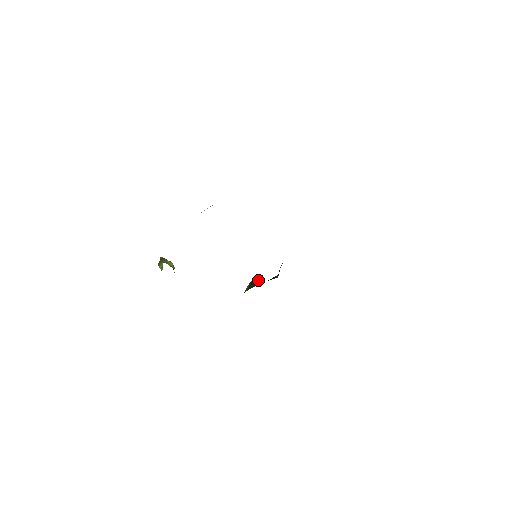
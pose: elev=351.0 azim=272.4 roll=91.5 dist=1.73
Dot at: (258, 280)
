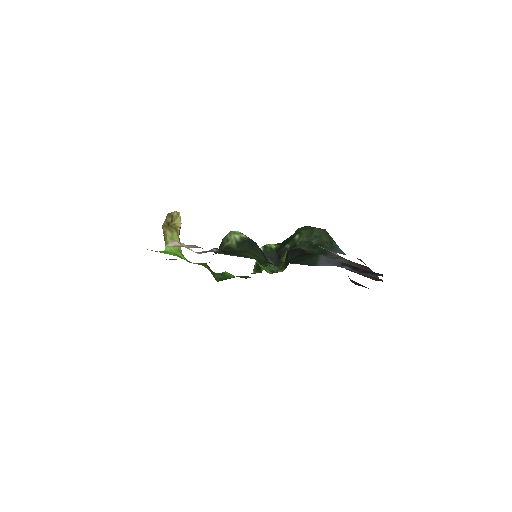
Dot at: occluded
